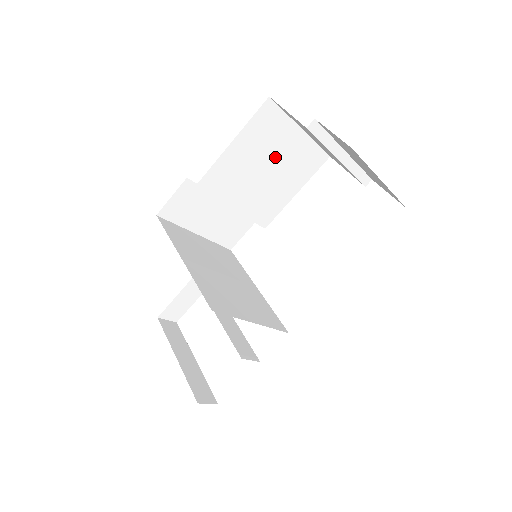
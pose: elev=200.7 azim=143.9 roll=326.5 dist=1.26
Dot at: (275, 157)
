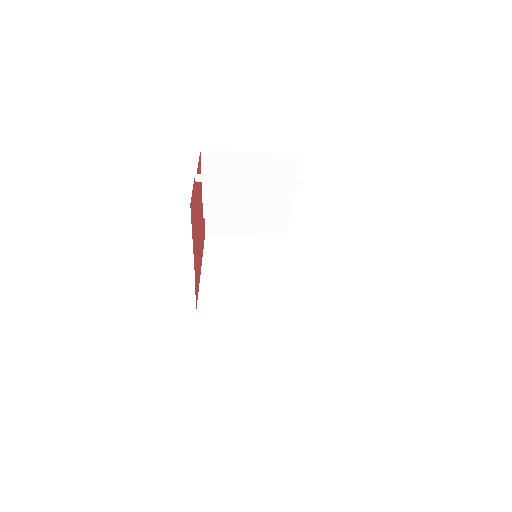
Dot at: occluded
